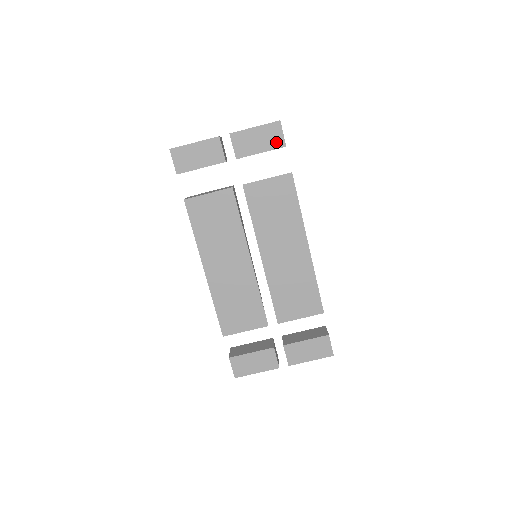
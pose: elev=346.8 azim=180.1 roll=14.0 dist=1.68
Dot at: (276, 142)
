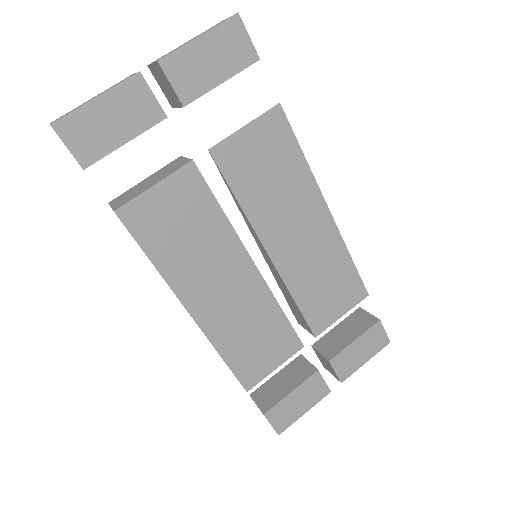
Dot at: (242, 56)
